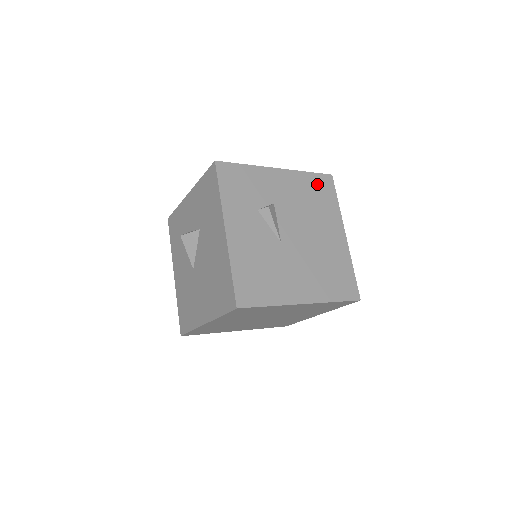
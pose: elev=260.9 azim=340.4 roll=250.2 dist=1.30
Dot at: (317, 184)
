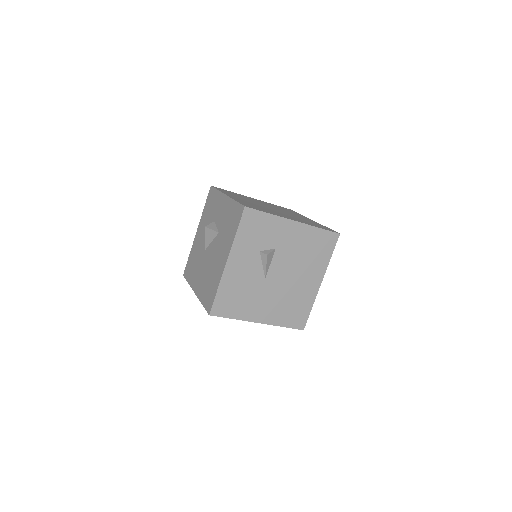
Dot at: (322, 239)
